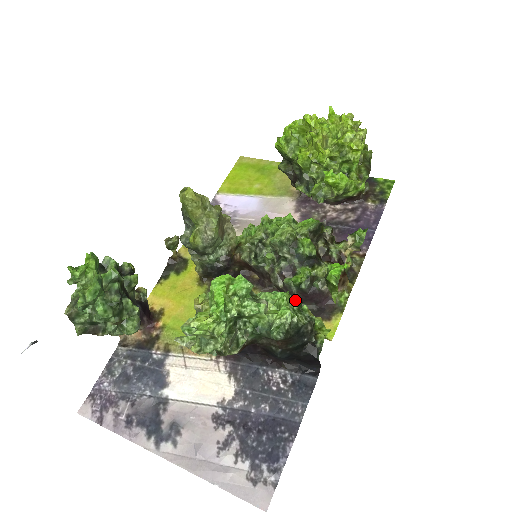
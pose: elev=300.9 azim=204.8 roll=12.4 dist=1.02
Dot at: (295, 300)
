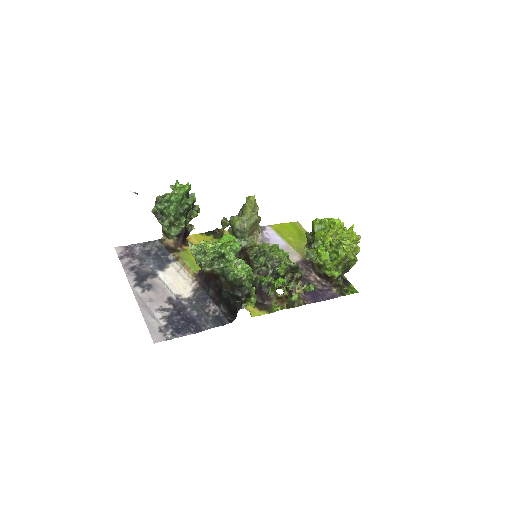
Dot at: (252, 275)
